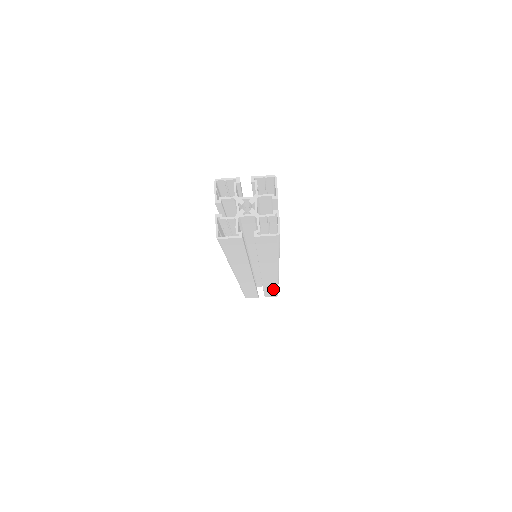
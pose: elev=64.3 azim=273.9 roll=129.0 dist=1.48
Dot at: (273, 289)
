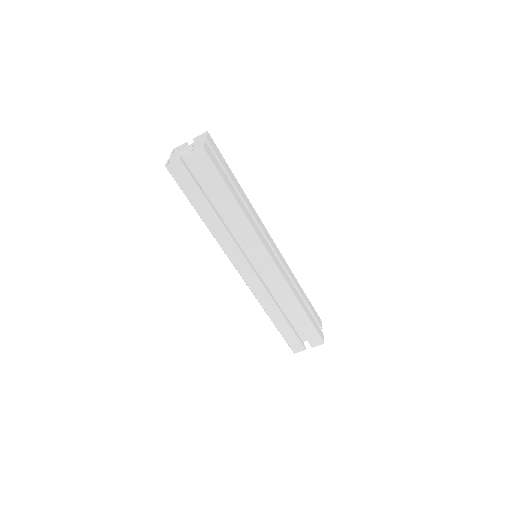
Dot at: (299, 312)
